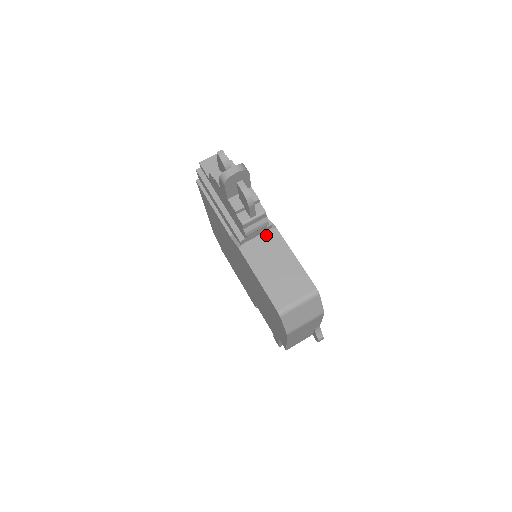
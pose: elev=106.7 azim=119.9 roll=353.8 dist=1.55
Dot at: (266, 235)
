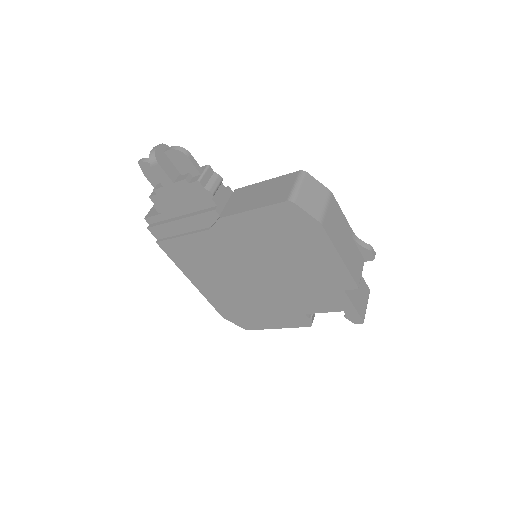
Dot at: (232, 197)
